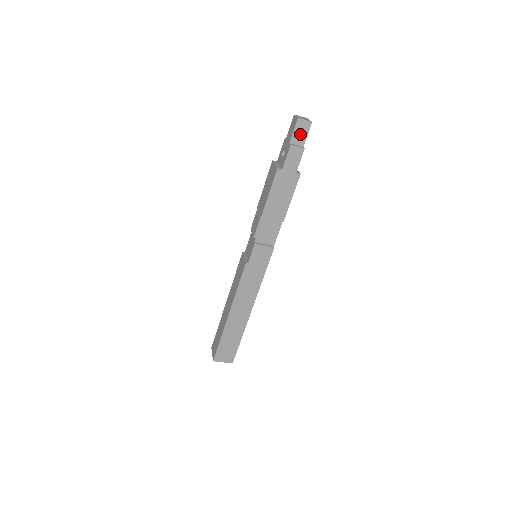
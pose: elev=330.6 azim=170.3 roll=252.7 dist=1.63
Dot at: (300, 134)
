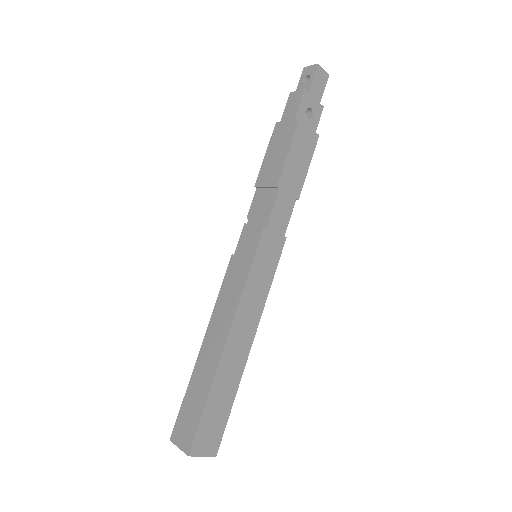
Dot at: occluded
